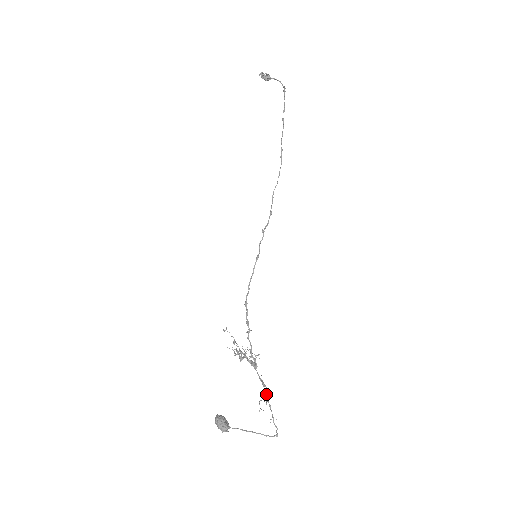
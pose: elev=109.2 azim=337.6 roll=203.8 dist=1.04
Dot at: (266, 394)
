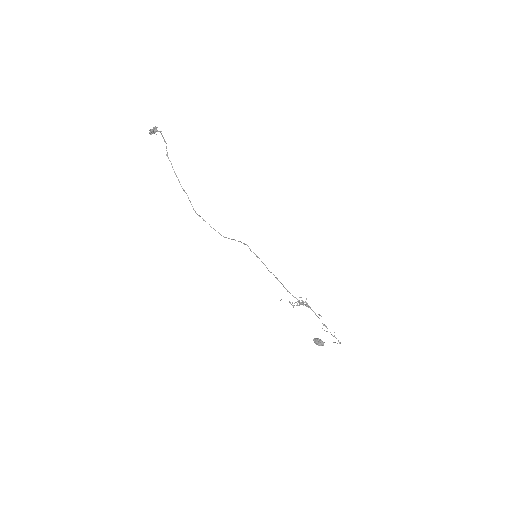
Dot at: (322, 323)
